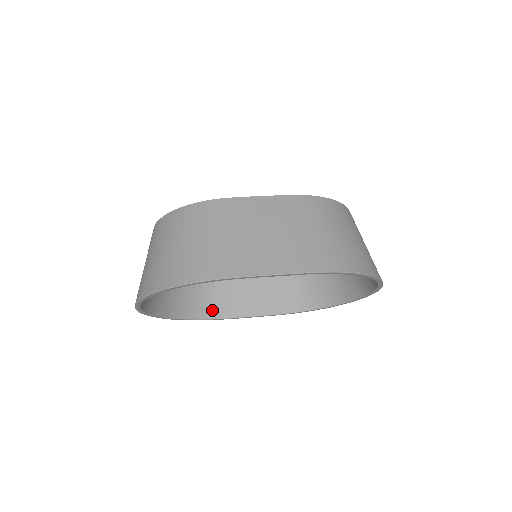
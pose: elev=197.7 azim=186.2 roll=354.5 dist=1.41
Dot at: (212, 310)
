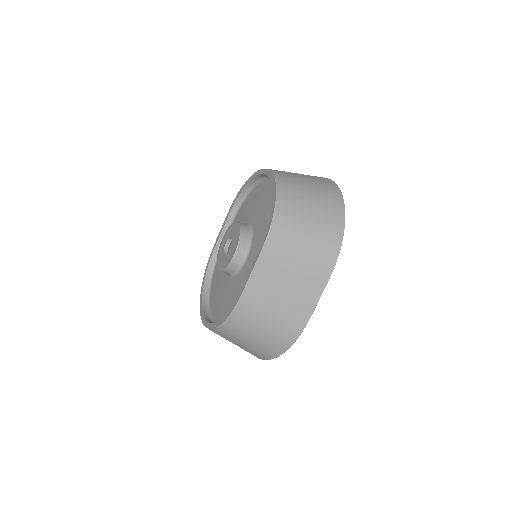
Dot at: occluded
